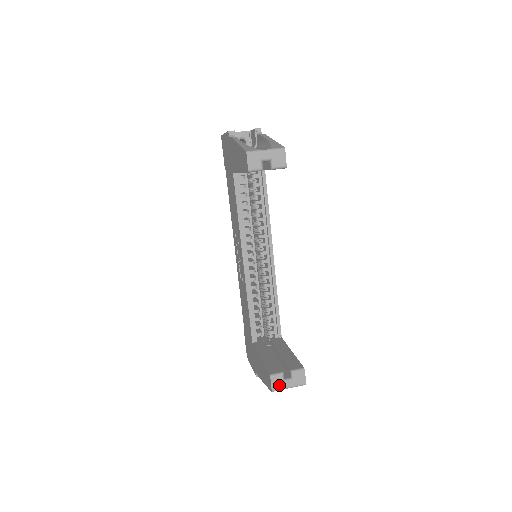
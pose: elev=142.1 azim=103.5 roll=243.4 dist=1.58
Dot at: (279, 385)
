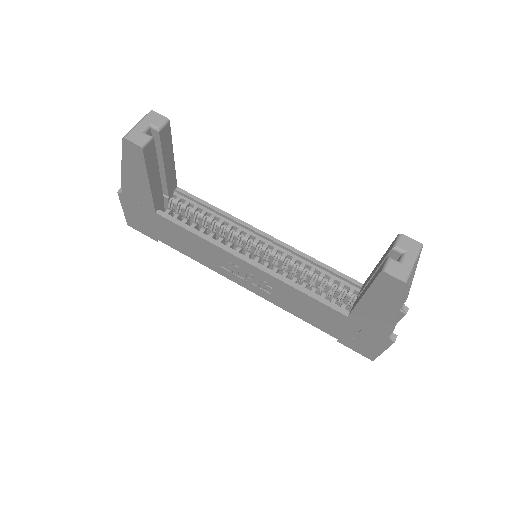
Dot at: (402, 270)
